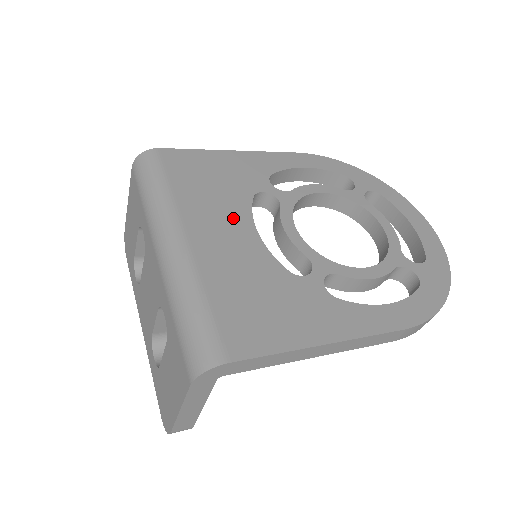
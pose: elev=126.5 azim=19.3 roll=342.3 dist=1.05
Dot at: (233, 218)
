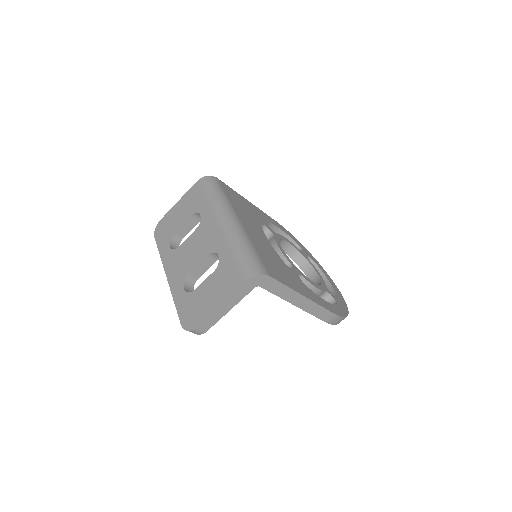
Dot at: (256, 227)
